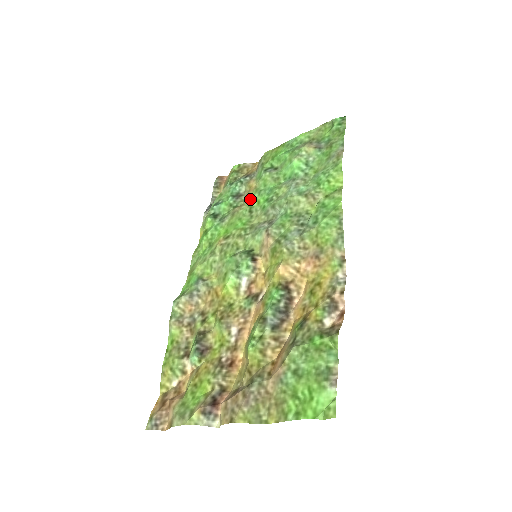
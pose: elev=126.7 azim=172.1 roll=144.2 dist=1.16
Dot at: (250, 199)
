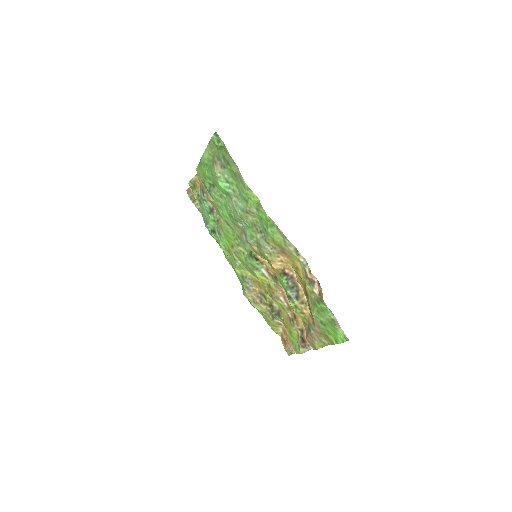
Dot at: (220, 215)
